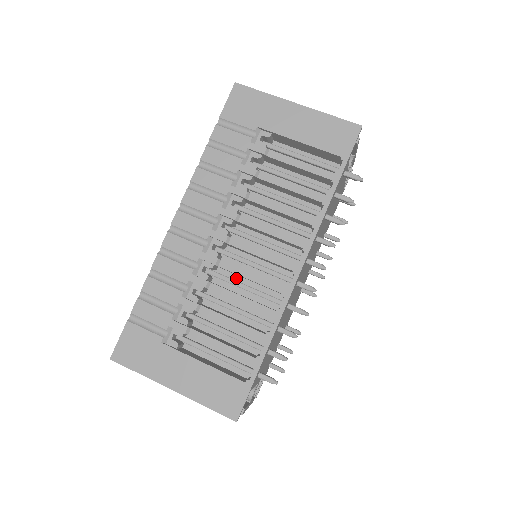
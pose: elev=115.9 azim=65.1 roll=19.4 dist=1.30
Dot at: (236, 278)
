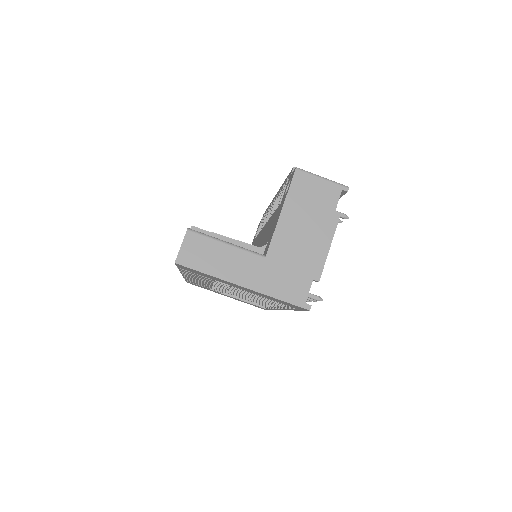
Dot at: occluded
